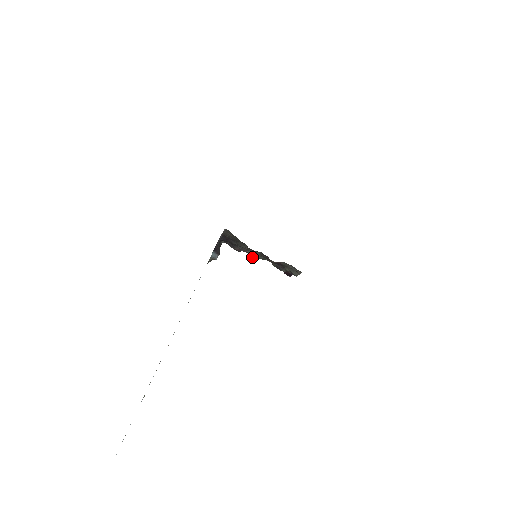
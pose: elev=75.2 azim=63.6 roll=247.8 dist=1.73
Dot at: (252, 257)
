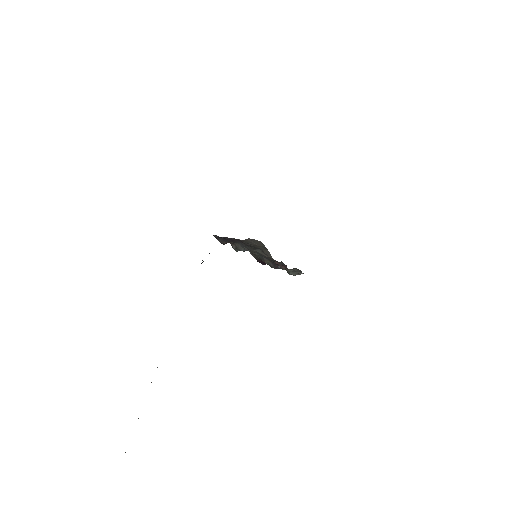
Dot at: (238, 250)
